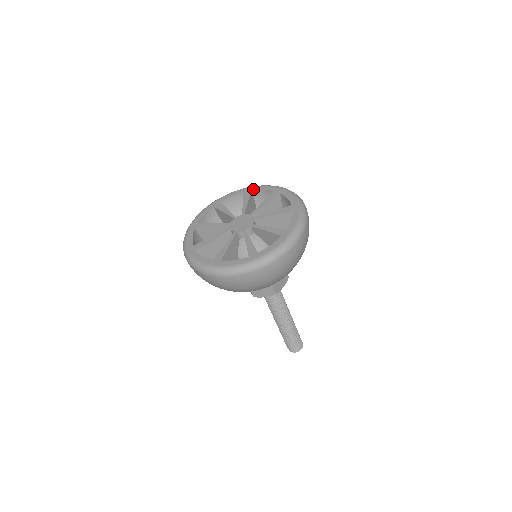
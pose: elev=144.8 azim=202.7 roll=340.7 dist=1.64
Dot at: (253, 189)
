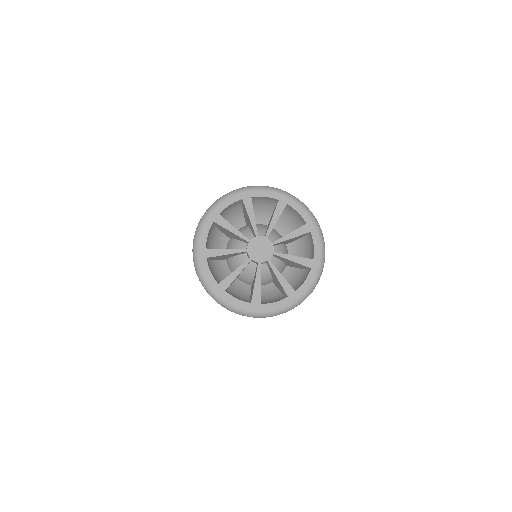
Dot at: (313, 233)
